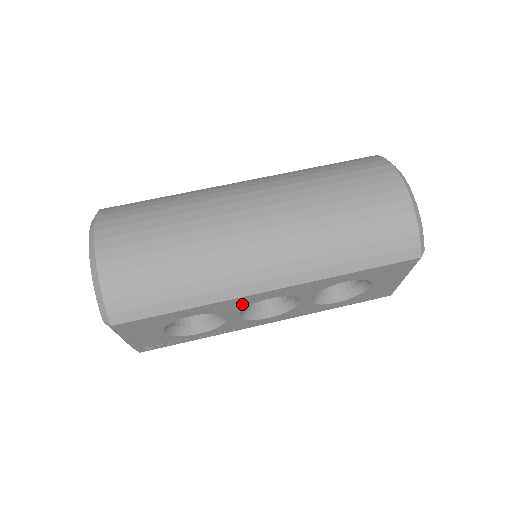
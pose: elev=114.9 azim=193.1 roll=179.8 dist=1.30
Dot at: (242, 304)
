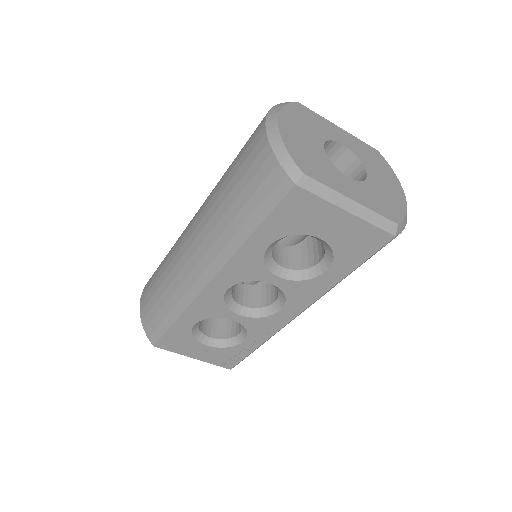
Dot at: (214, 303)
